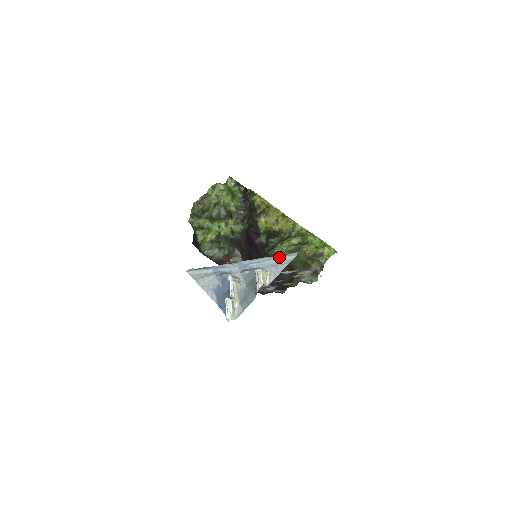
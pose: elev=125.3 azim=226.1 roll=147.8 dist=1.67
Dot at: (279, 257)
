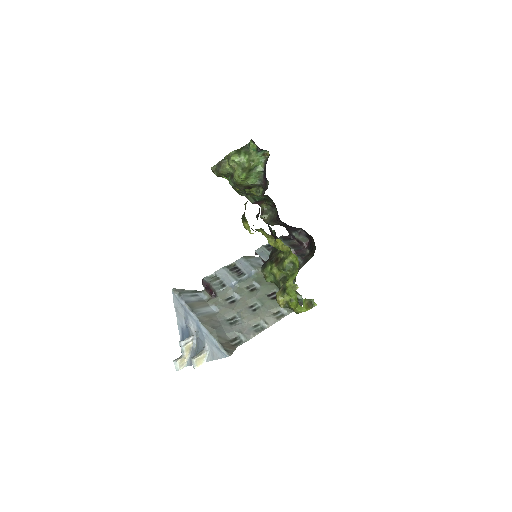
Dot at: (217, 347)
